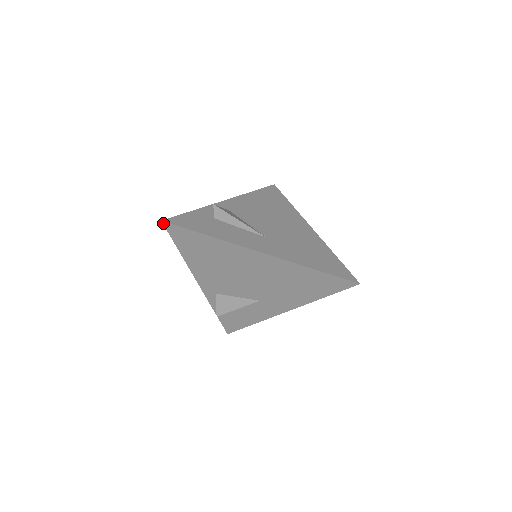
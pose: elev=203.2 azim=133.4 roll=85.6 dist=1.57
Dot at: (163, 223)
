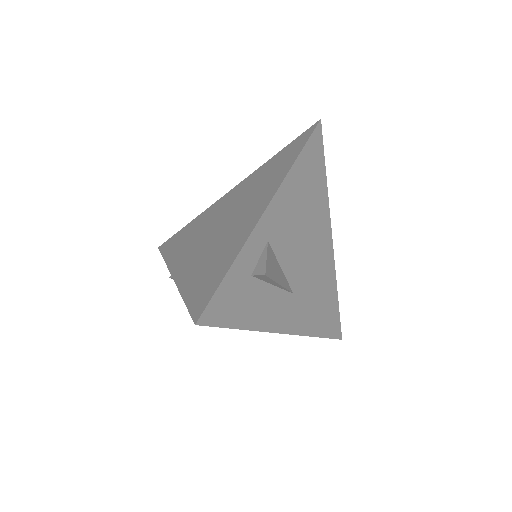
Dot at: (195, 323)
